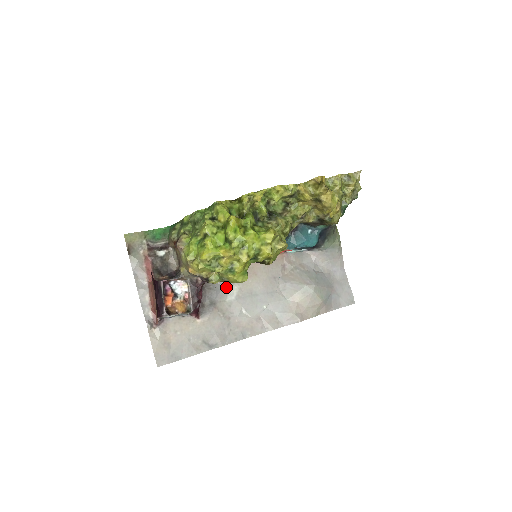
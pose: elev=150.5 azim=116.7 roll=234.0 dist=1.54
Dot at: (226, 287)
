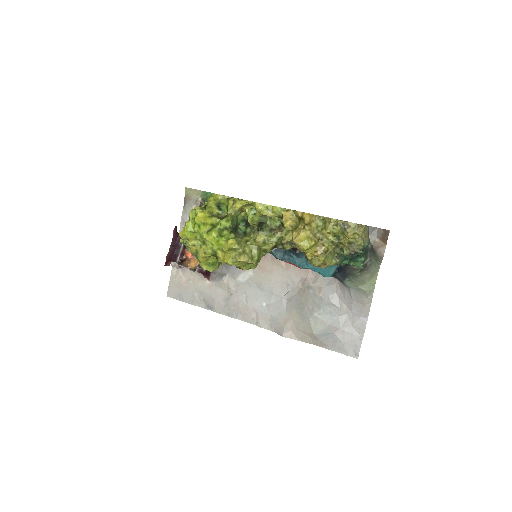
Dot at: occluded
